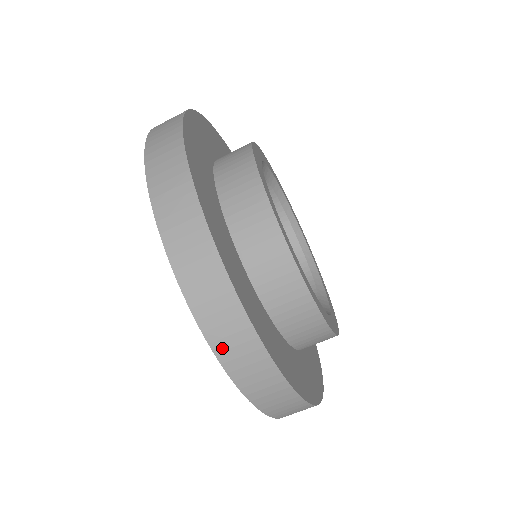
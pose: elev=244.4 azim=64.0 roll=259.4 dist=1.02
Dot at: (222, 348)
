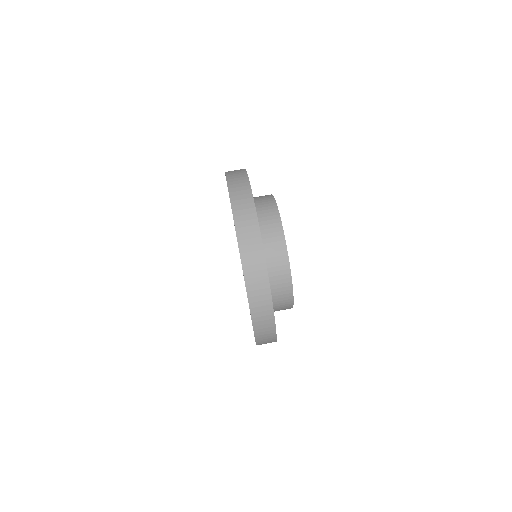
Dot at: (233, 187)
